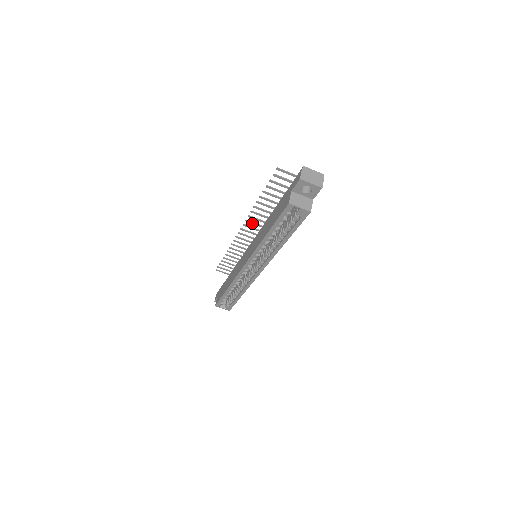
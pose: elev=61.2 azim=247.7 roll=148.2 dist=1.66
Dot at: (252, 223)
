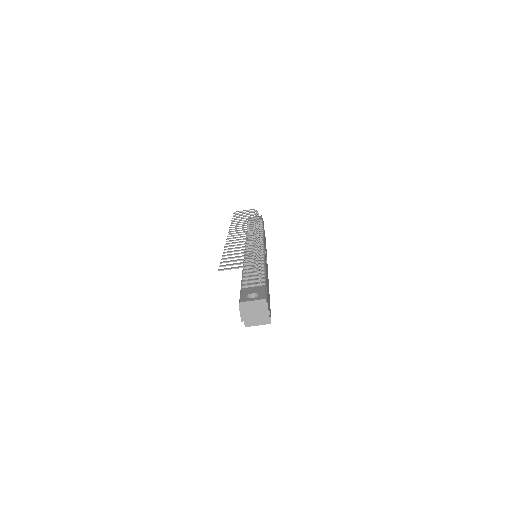
Dot at: (235, 238)
